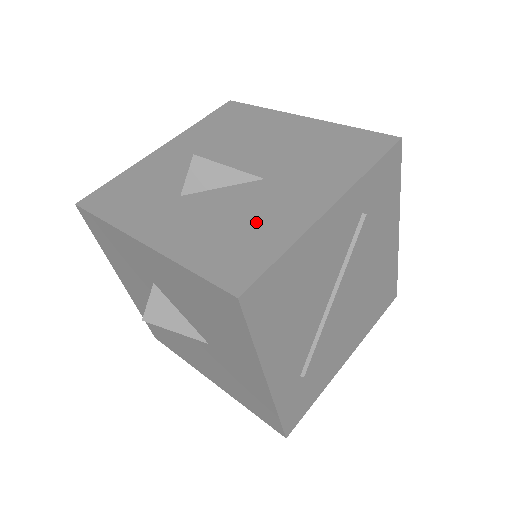
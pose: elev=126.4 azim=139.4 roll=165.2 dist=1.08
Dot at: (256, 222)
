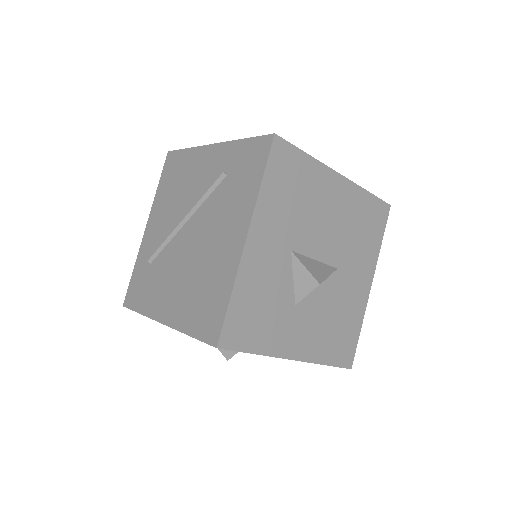
Dot at: (344, 313)
